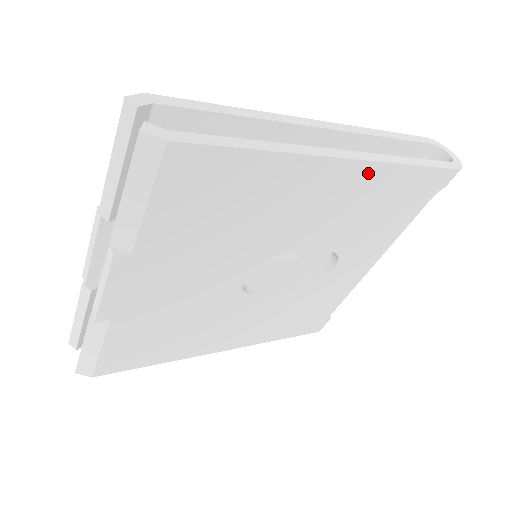
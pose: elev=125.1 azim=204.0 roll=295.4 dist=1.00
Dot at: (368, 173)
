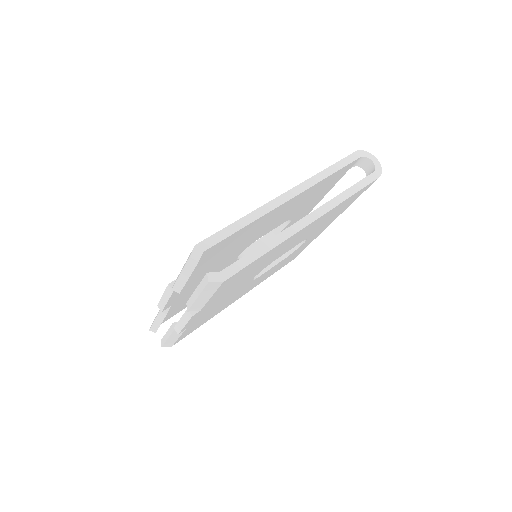
Dot at: (324, 216)
